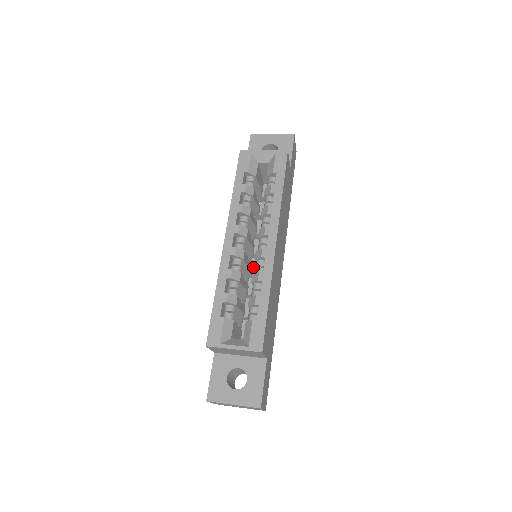
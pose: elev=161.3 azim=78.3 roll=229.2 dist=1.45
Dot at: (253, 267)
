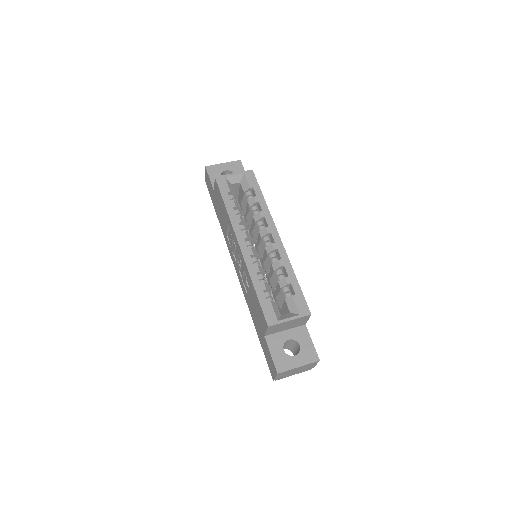
Dot at: occluded
